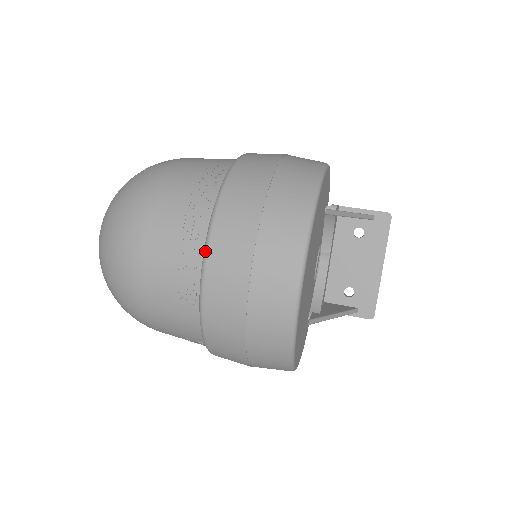
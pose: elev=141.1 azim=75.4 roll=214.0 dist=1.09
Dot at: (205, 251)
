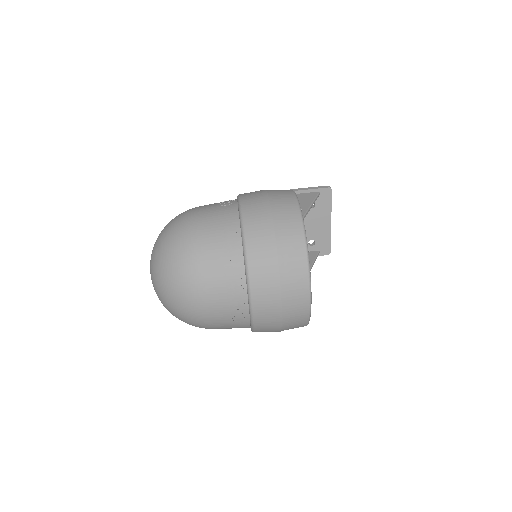
Dot at: (249, 296)
